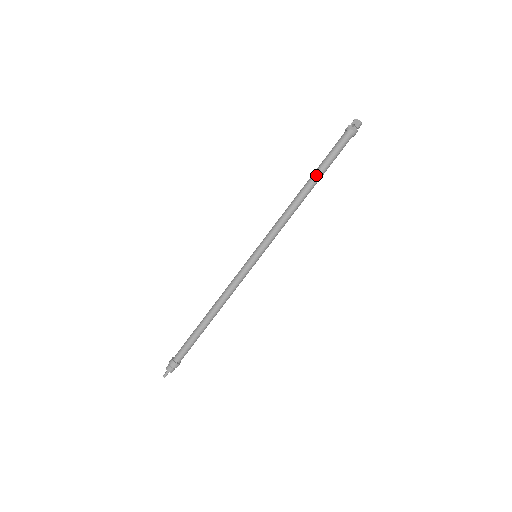
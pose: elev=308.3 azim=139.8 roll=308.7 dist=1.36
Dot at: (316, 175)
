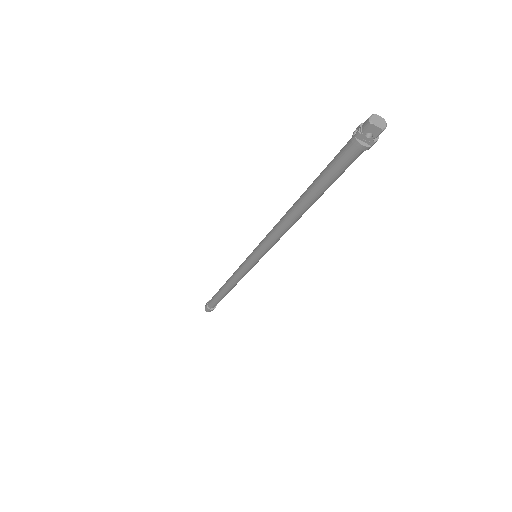
Dot at: (313, 199)
